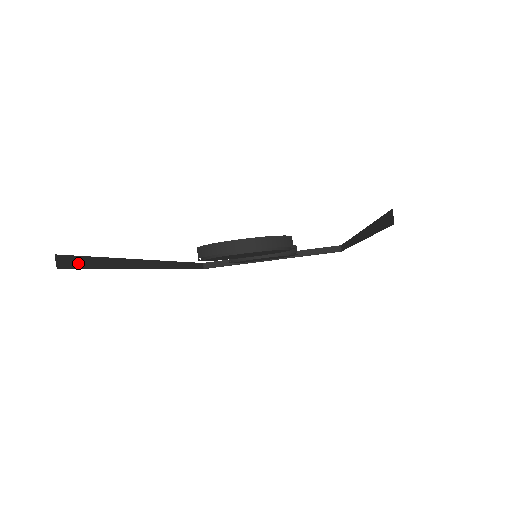
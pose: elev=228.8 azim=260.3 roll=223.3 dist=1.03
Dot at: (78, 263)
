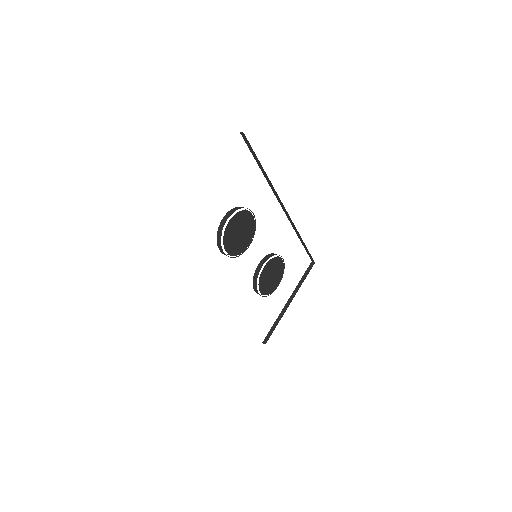
Dot at: occluded
